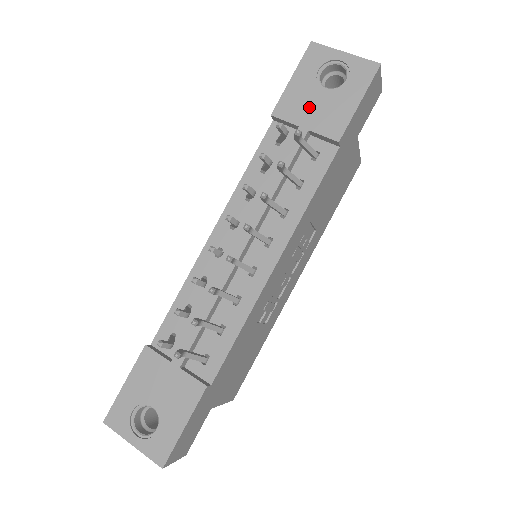
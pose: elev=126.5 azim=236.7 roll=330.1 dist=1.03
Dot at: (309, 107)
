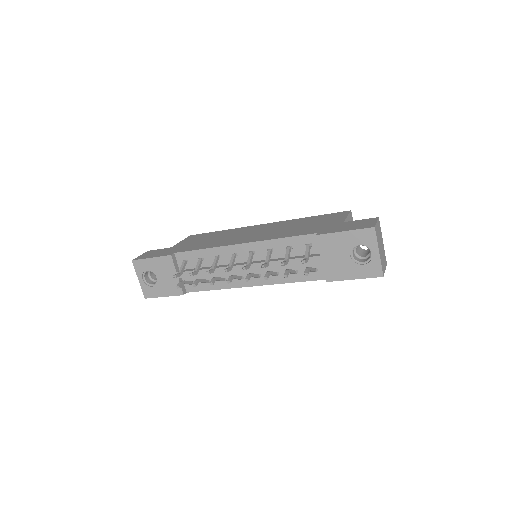
Dot at: (334, 254)
